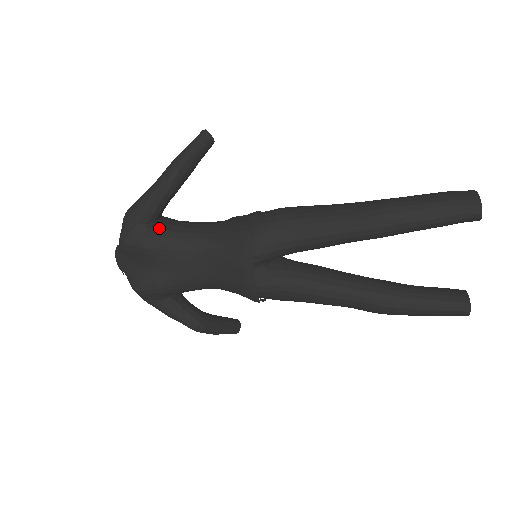
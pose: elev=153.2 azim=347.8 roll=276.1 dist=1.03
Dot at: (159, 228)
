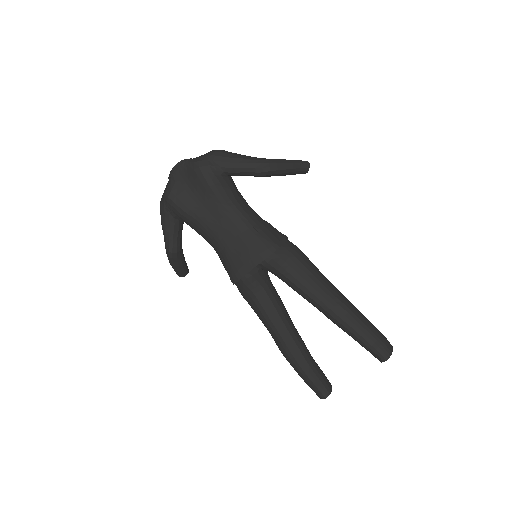
Dot at: (227, 182)
